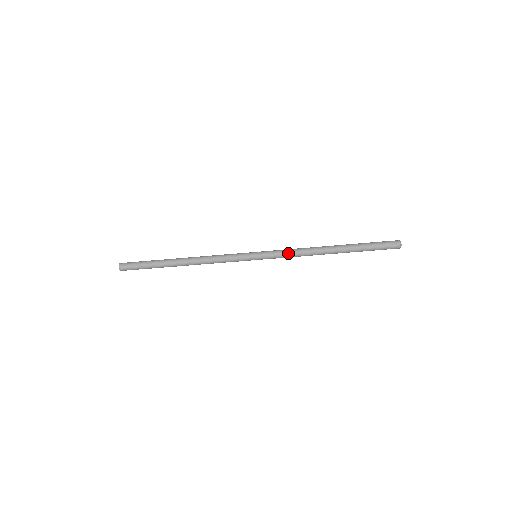
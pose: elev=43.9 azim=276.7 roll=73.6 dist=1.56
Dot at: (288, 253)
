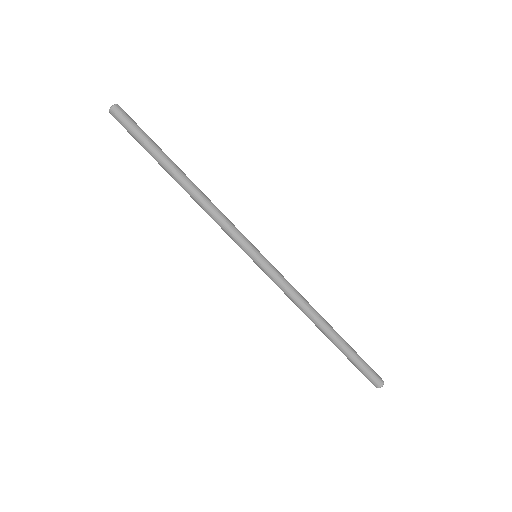
Dot at: (290, 284)
